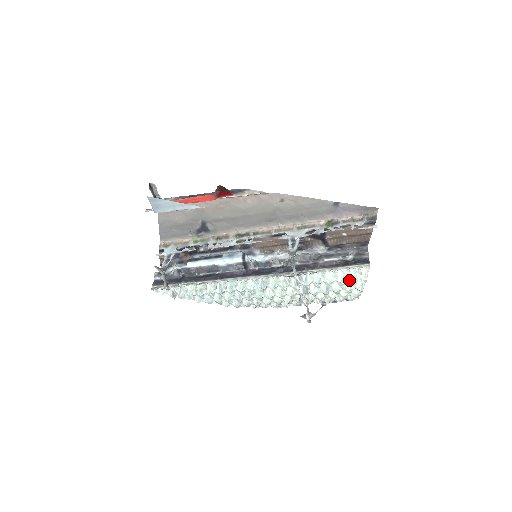
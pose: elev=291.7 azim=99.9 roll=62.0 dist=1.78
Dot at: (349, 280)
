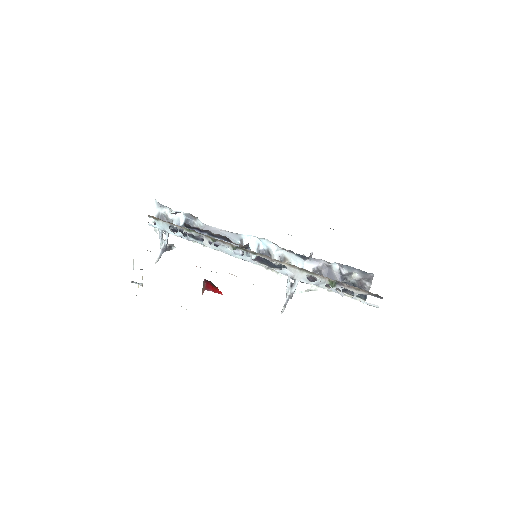
Dot at: occluded
